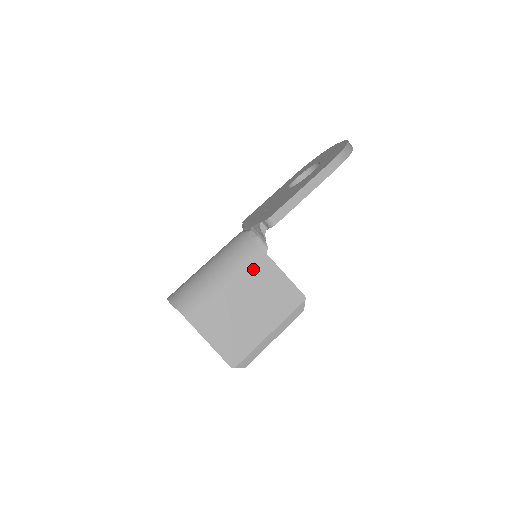
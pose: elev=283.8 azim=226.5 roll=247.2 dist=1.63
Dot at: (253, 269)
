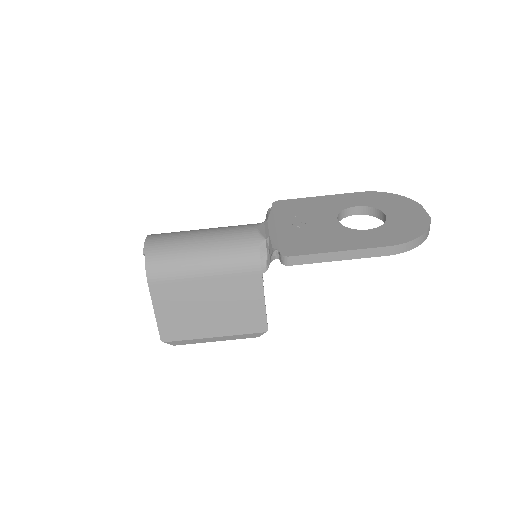
Dot at: (239, 279)
